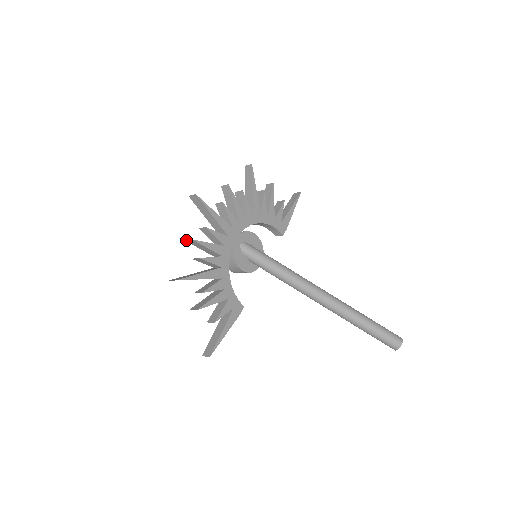
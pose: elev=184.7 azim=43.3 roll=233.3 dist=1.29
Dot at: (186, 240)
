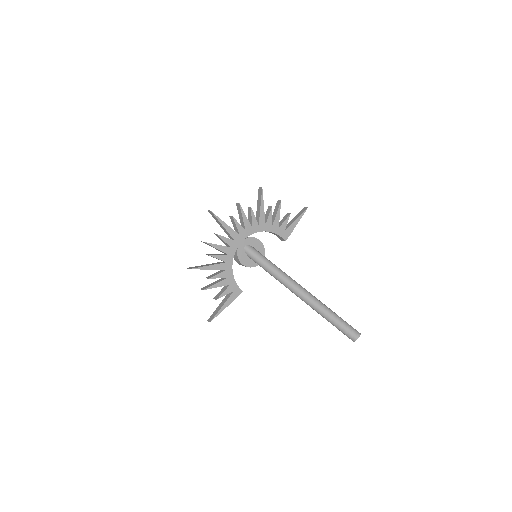
Dot at: occluded
